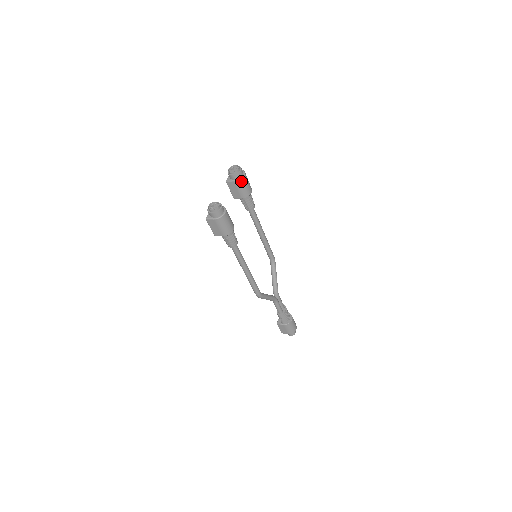
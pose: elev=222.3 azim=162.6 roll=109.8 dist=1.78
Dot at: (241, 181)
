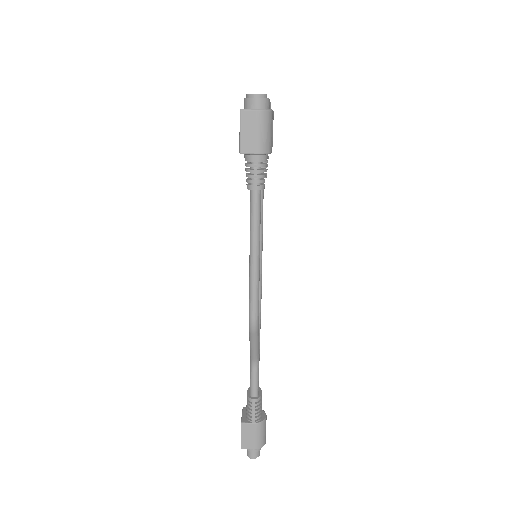
Dot at: occluded
